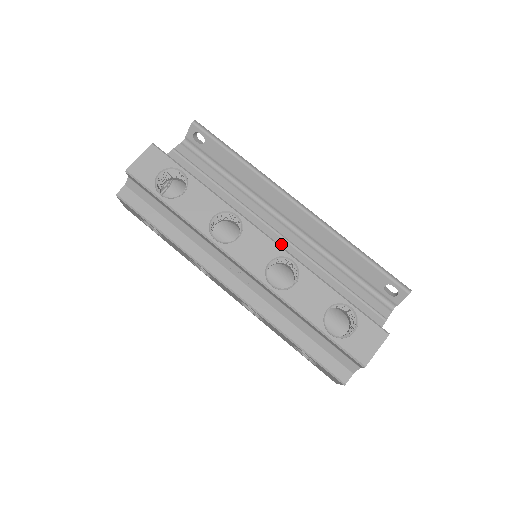
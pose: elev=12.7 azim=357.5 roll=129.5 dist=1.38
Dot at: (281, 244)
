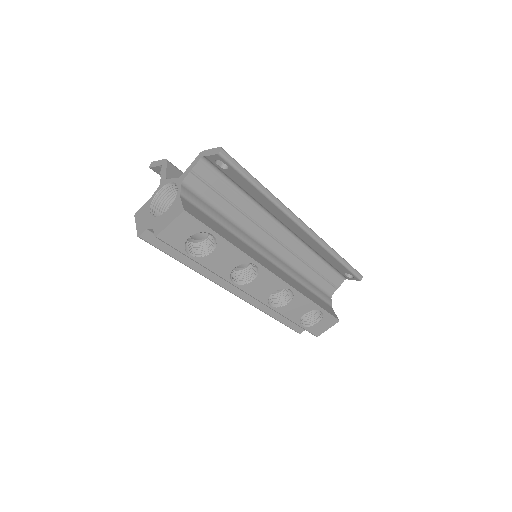
Dot at: (279, 250)
